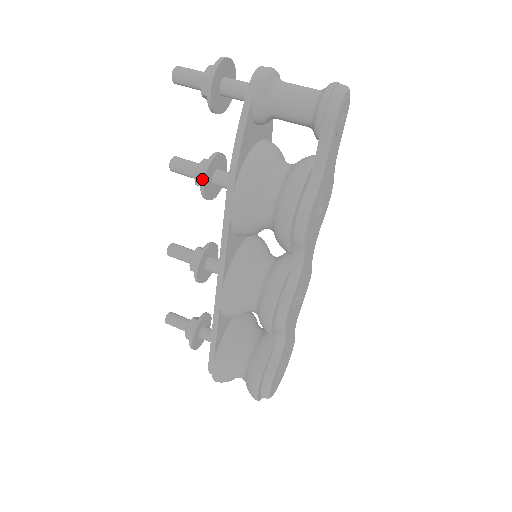
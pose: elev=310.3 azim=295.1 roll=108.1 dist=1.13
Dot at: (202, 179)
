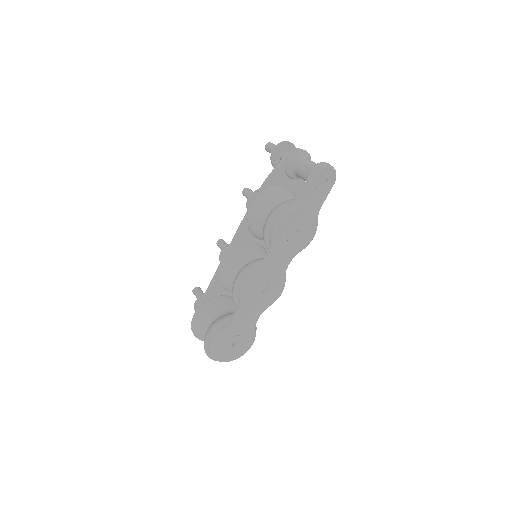
Dot at: (250, 196)
